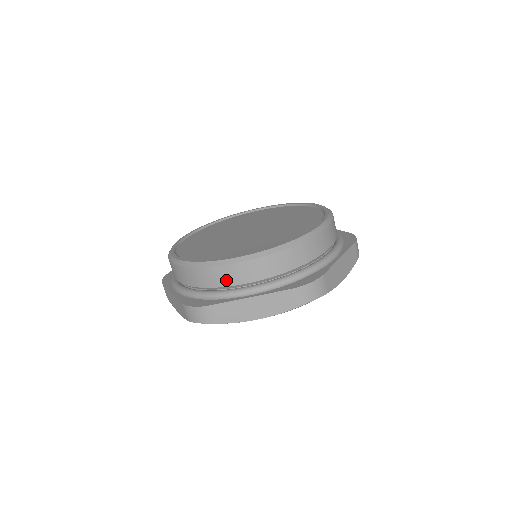
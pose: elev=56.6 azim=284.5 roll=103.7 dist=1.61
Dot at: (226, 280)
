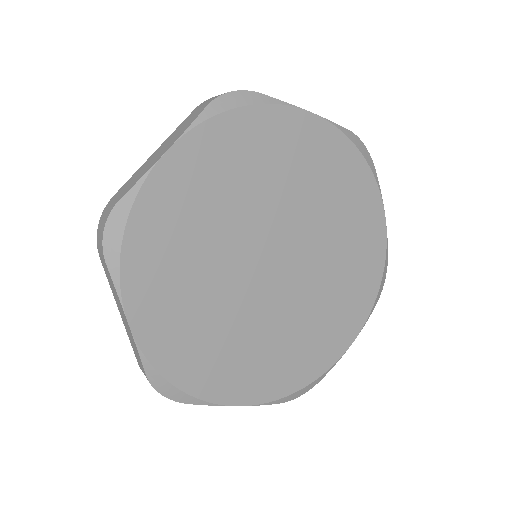
Dot at: occluded
